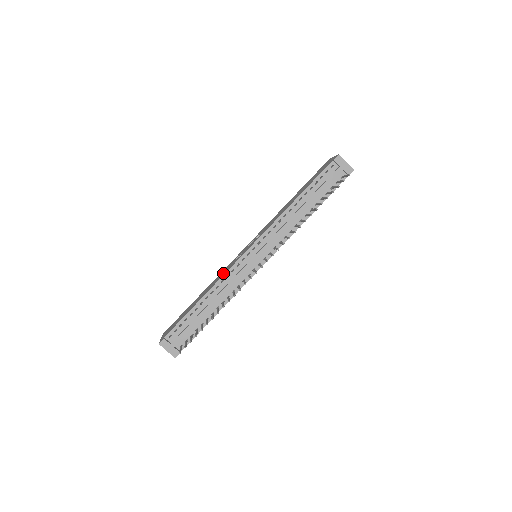
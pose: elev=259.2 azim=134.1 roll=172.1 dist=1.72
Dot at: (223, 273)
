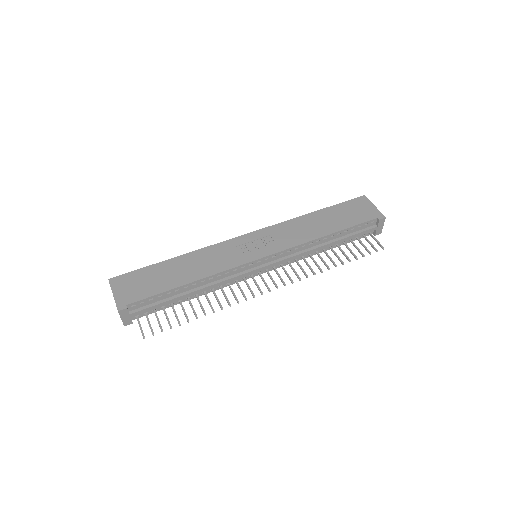
Dot at: (221, 262)
